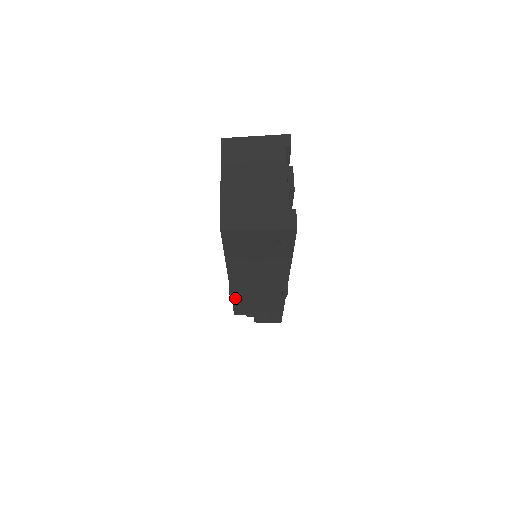
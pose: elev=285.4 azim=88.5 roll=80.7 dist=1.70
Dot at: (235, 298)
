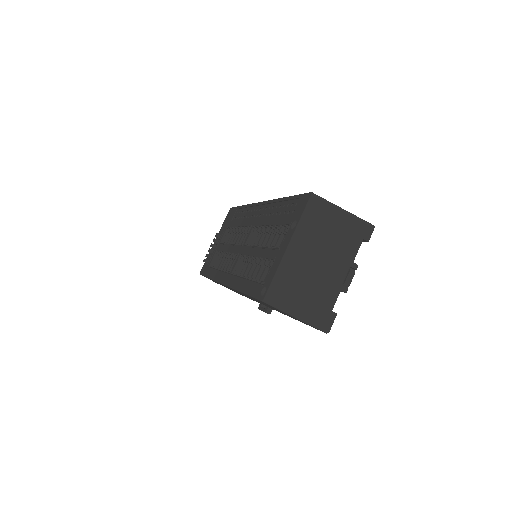
Dot at: (215, 281)
